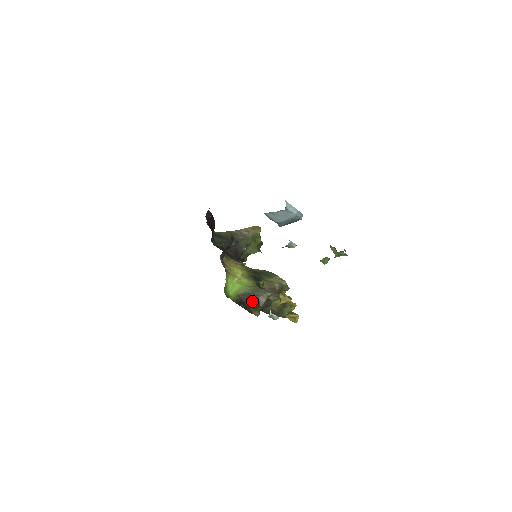
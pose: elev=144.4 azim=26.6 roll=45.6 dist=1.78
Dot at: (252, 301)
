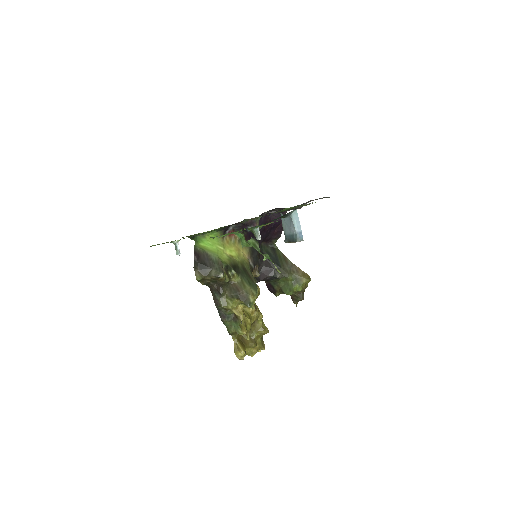
Dot at: (206, 264)
